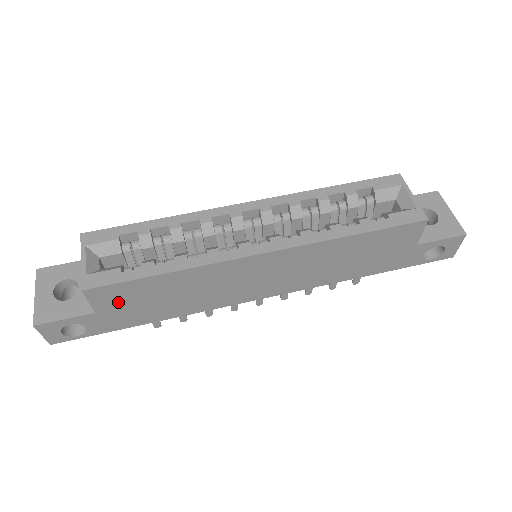
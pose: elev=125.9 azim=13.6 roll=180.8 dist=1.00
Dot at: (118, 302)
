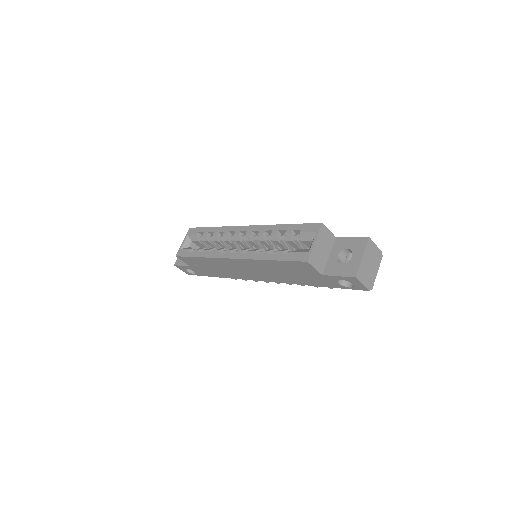
Dot at: (194, 264)
